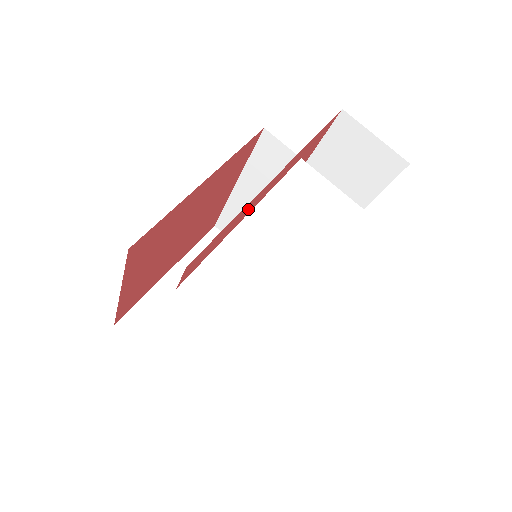
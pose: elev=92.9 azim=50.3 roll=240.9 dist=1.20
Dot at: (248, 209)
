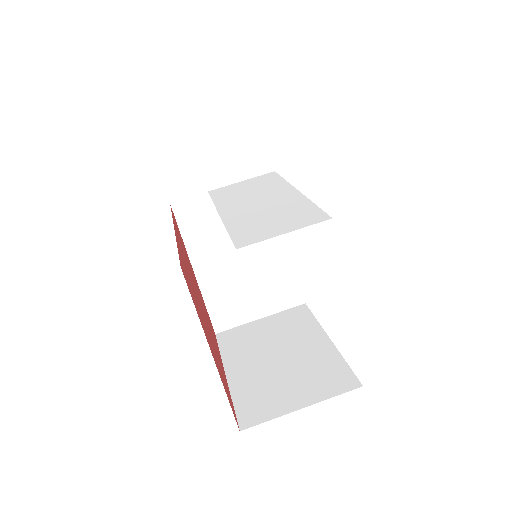
Dot at: occluded
